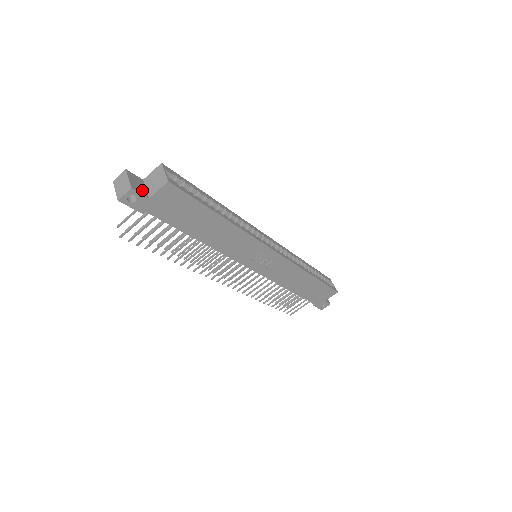
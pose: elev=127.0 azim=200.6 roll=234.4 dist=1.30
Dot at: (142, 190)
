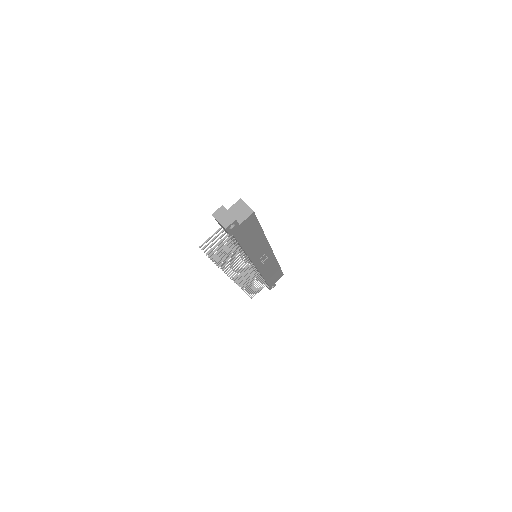
Dot at: occluded
